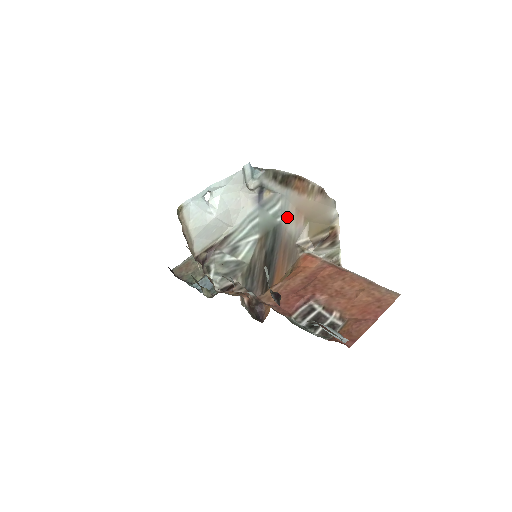
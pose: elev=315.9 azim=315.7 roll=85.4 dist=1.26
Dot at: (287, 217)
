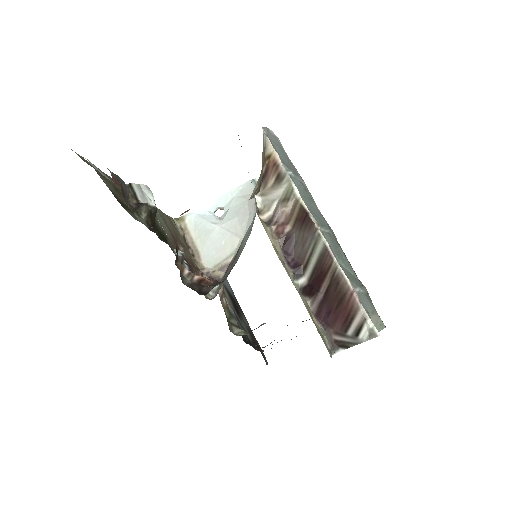
Dot at: occluded
